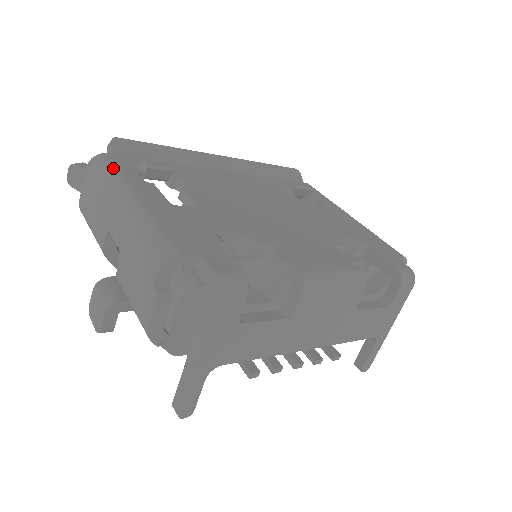
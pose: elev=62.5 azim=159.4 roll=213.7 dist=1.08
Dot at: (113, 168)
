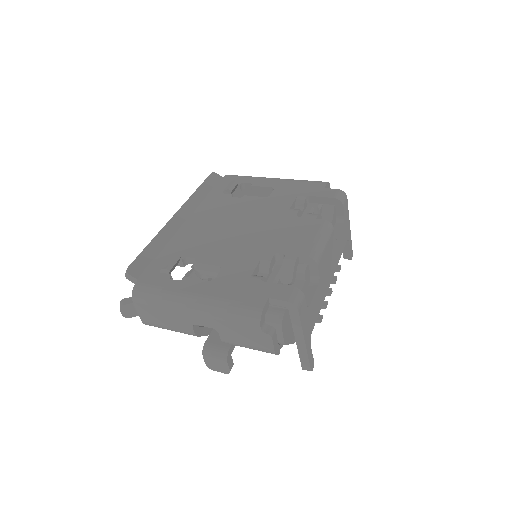
Dot at: (156, 290)
